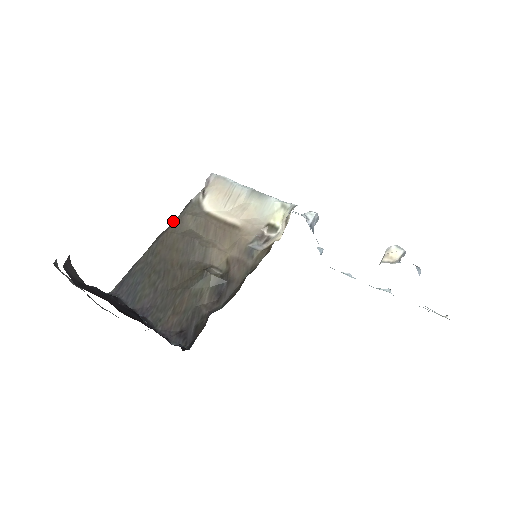
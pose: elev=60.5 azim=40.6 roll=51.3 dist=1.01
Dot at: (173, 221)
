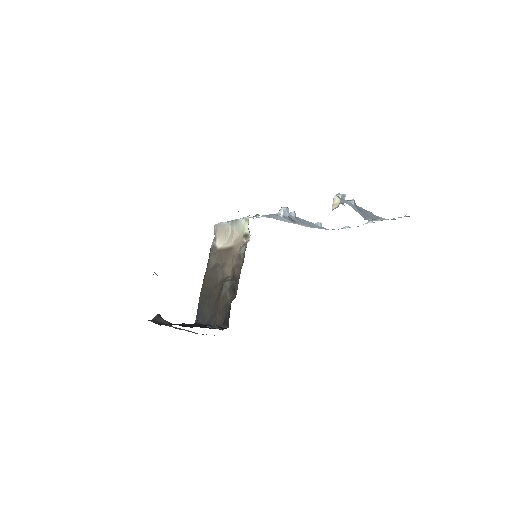
Dot at: (207, 265)
